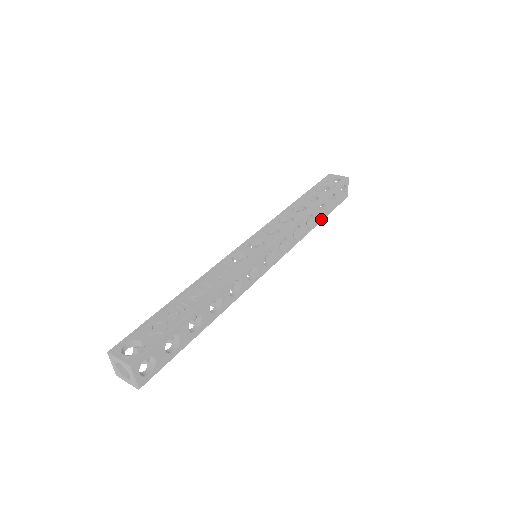
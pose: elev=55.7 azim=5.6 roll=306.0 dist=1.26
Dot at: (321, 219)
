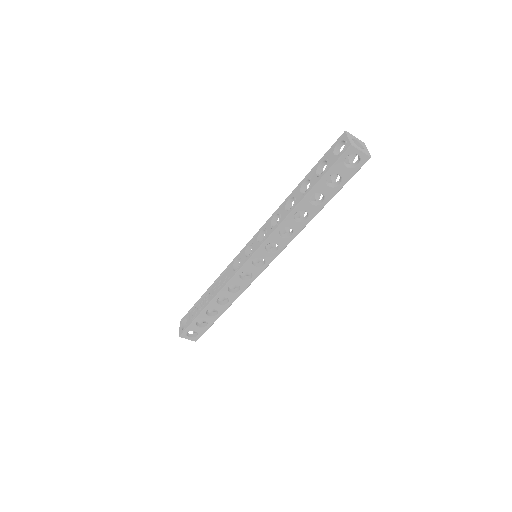
Dot at: (323, 204)
